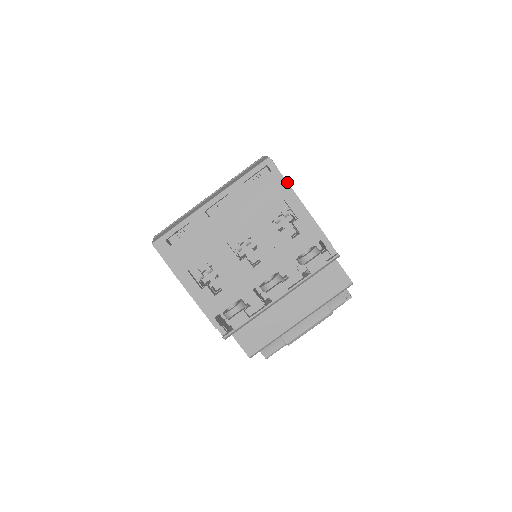
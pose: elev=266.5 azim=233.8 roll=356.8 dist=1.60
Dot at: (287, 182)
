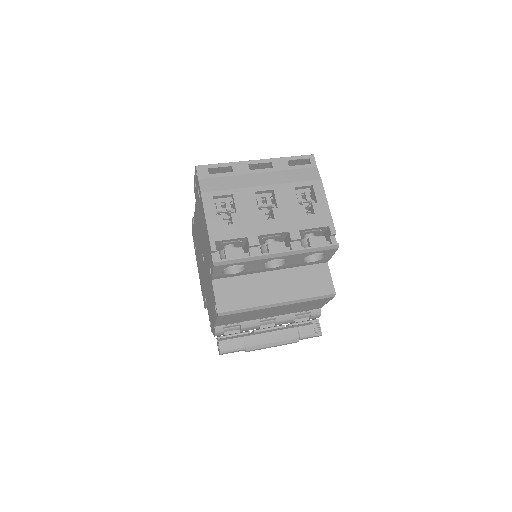
Dot at: occluded
